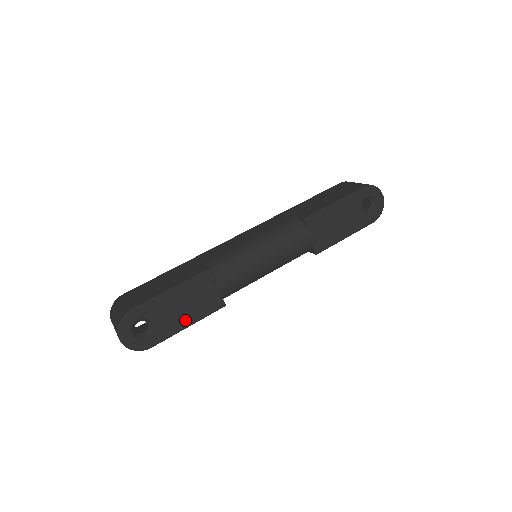
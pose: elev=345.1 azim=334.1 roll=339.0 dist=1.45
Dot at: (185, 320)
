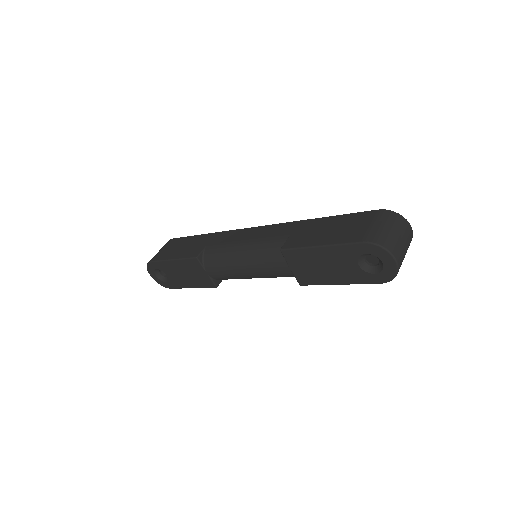
Dot at: (188, 283)
